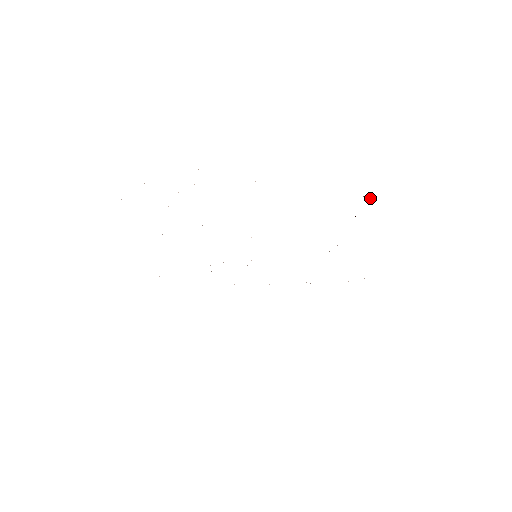
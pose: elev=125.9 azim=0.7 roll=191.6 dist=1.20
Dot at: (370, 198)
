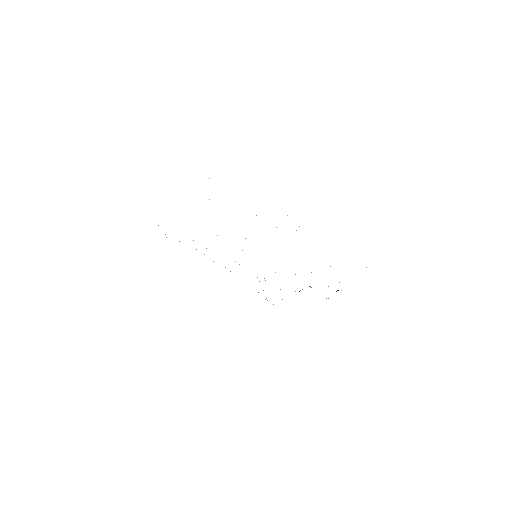
Dot at: occluded
